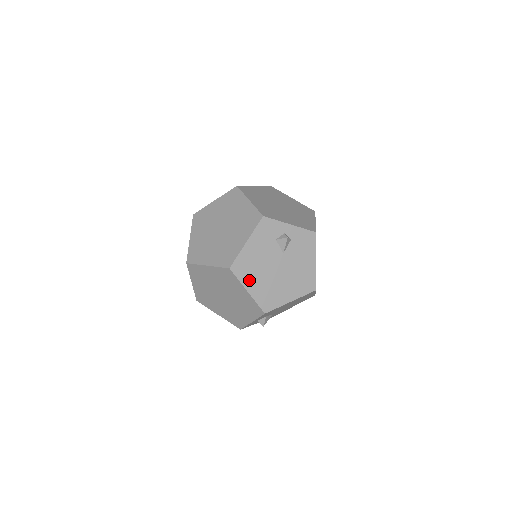
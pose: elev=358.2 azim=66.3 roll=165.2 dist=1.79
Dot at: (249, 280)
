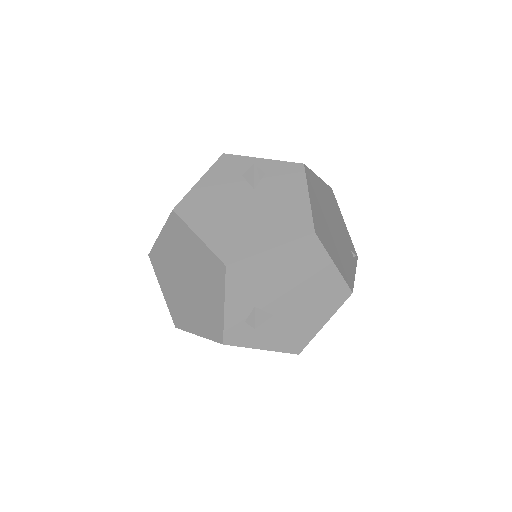
Dot at: (201, 222)
